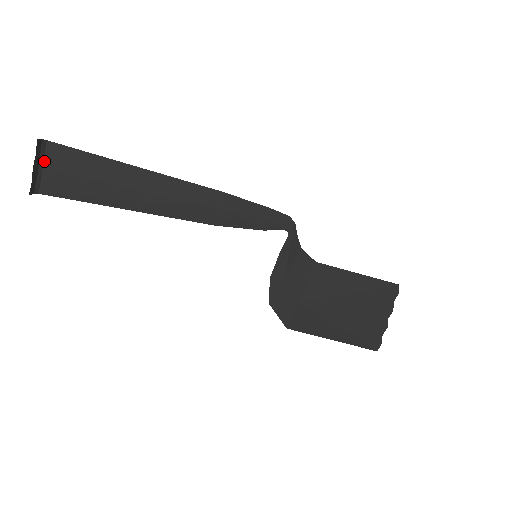
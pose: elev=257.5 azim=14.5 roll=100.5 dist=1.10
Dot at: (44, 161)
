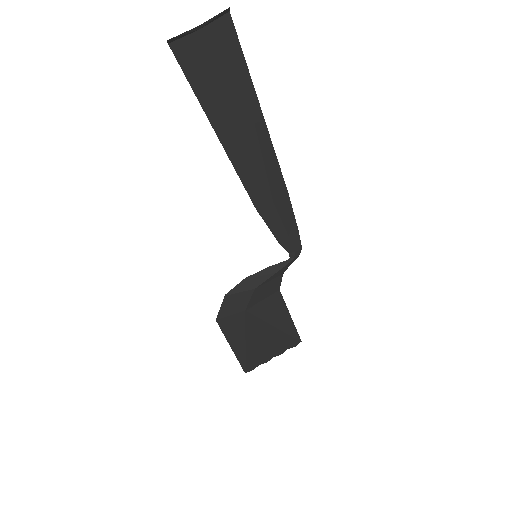
Dot at: (208, 25)
